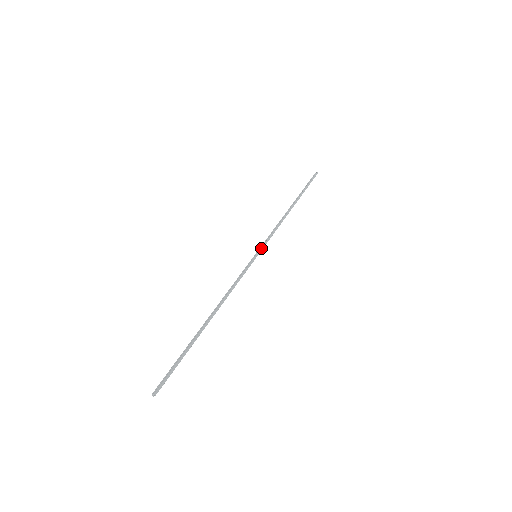
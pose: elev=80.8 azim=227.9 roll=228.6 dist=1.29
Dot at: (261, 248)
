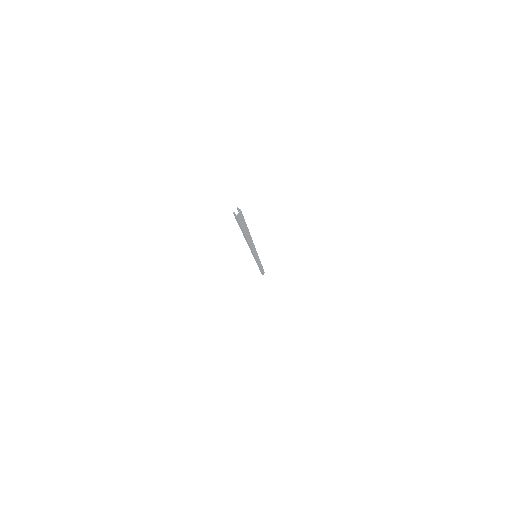
Dot at: occluded
